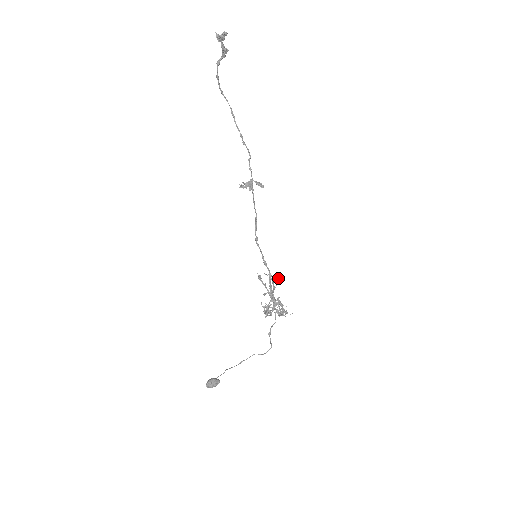
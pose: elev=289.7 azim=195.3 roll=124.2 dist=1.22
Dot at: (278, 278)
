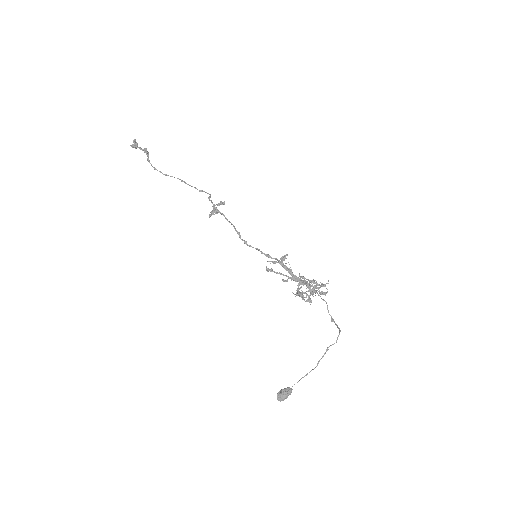
Dot at: (283, 258)
